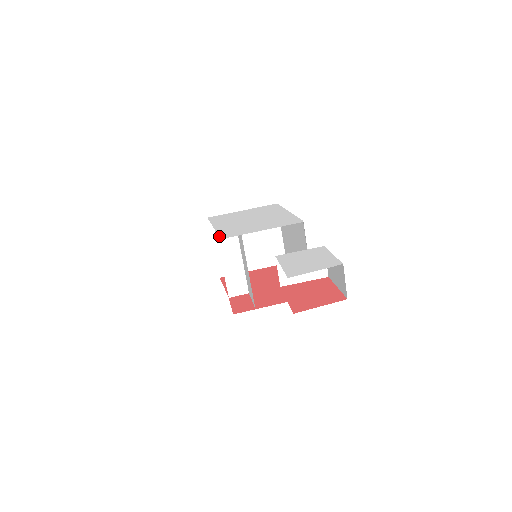
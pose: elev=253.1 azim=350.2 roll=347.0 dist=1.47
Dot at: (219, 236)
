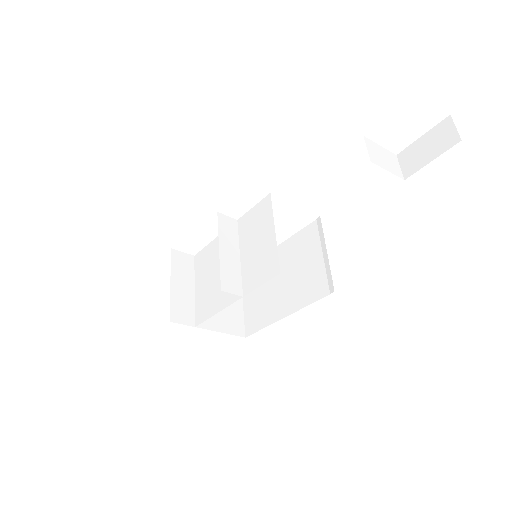
Dot at: occluded
